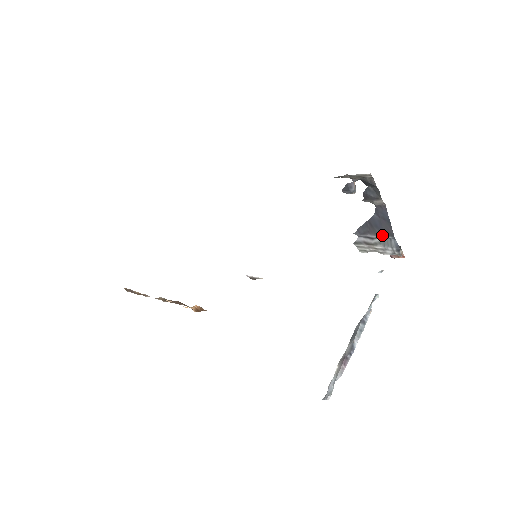
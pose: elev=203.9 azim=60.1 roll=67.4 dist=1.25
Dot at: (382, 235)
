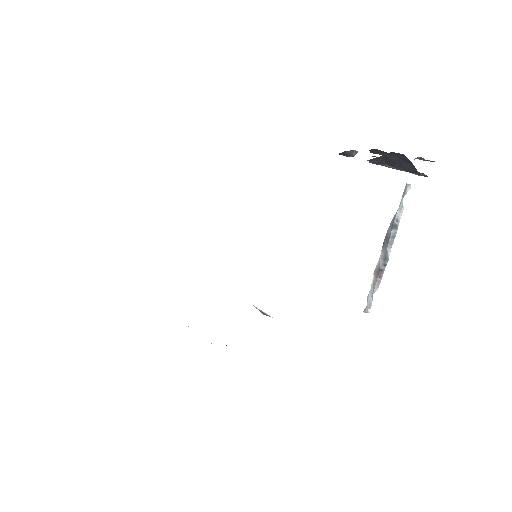
Dot at: occluded
